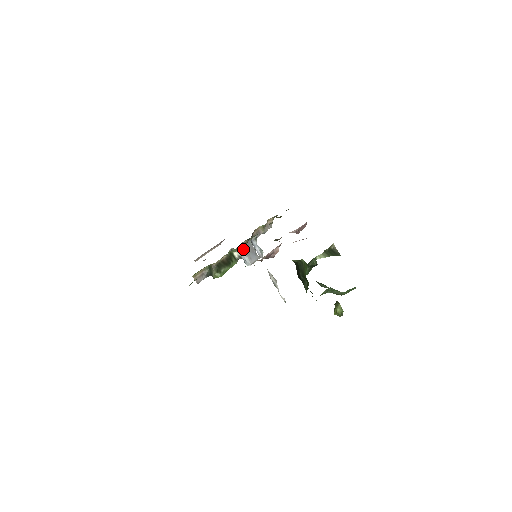
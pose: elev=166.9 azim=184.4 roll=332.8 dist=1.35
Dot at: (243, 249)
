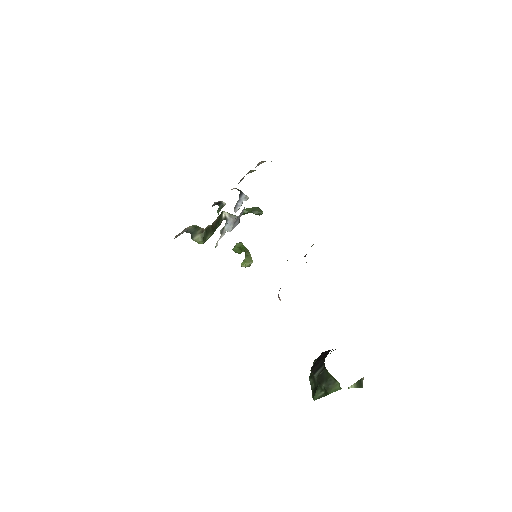
Dot at: (237, 217)
